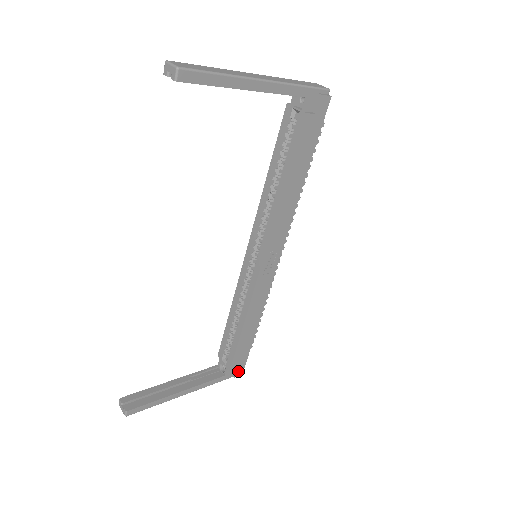
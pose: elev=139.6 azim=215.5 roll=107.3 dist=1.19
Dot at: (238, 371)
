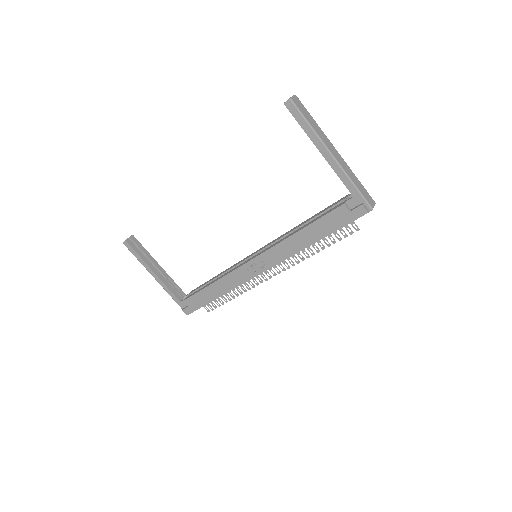
Dot at: (187, 309)
